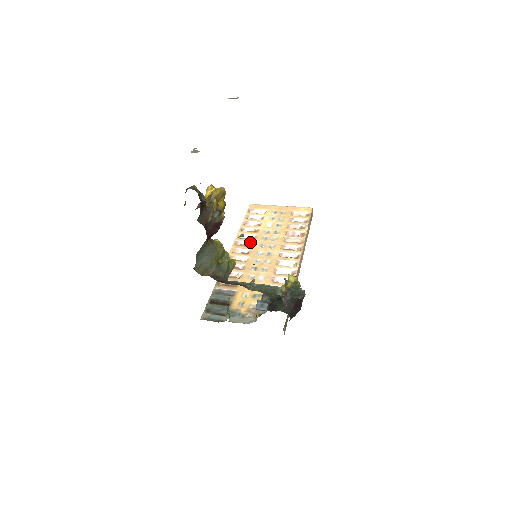
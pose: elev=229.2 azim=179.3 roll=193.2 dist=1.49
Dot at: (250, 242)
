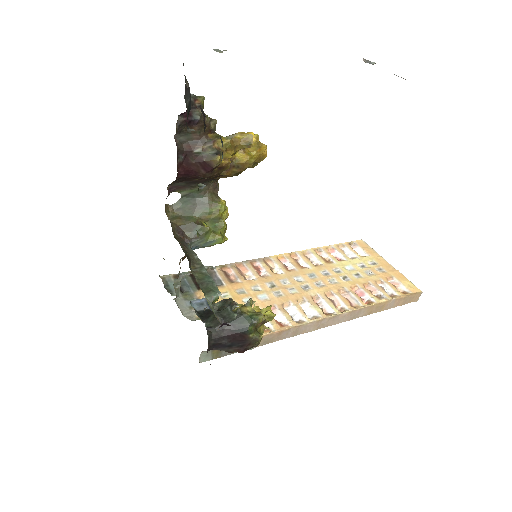
Dot at: (307, 264)
